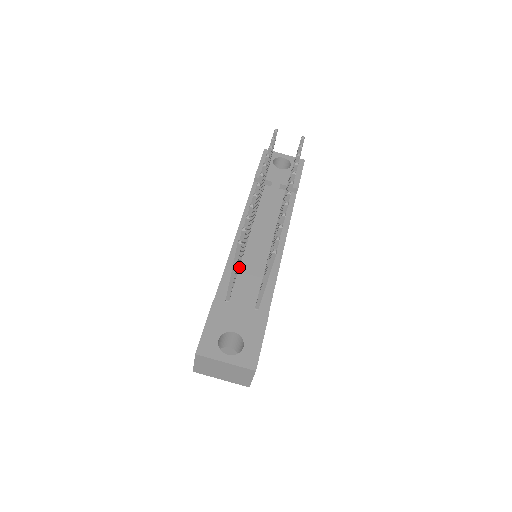
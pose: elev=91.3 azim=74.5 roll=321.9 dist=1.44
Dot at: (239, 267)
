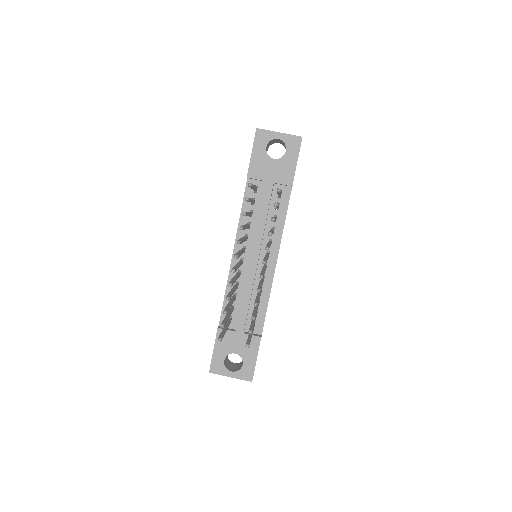
Dot at: (238, 286)
